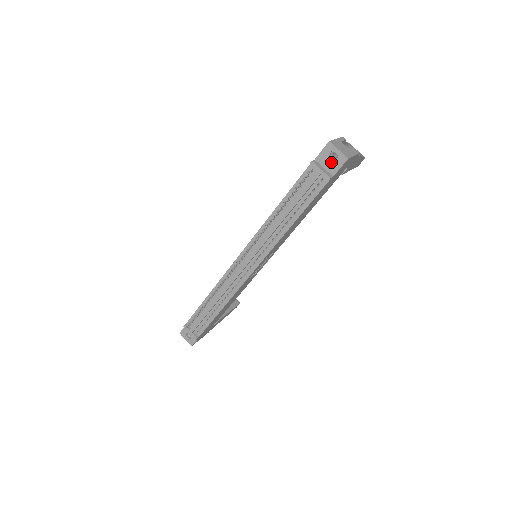
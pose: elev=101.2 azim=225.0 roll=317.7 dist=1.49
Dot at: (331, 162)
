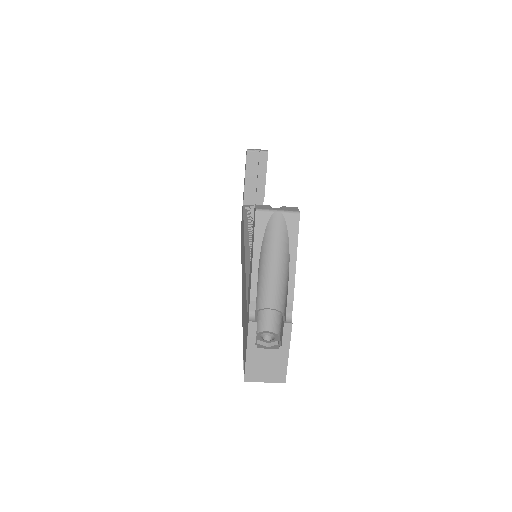
Dot at: occluded
